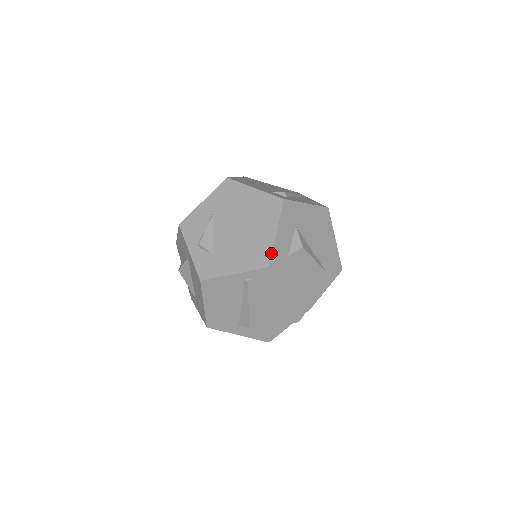
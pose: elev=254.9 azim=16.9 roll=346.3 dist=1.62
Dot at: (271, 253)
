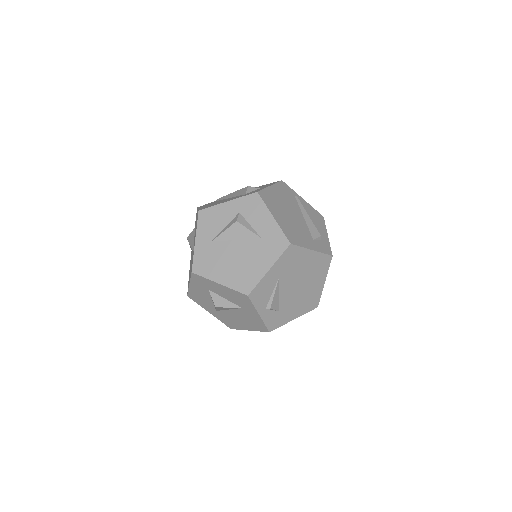
Dot at: occluded
